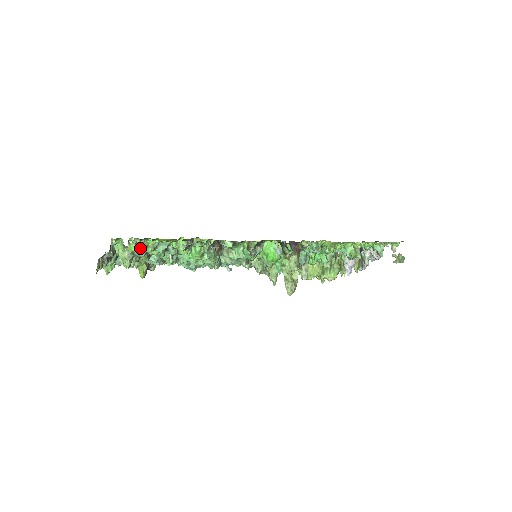
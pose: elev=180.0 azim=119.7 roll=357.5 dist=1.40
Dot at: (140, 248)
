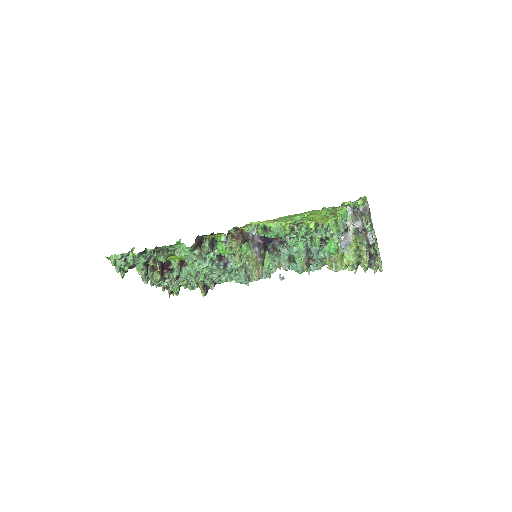
Dot at: (118, 262)
